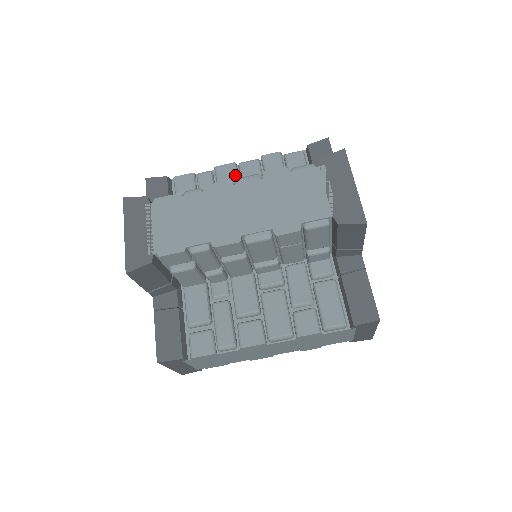
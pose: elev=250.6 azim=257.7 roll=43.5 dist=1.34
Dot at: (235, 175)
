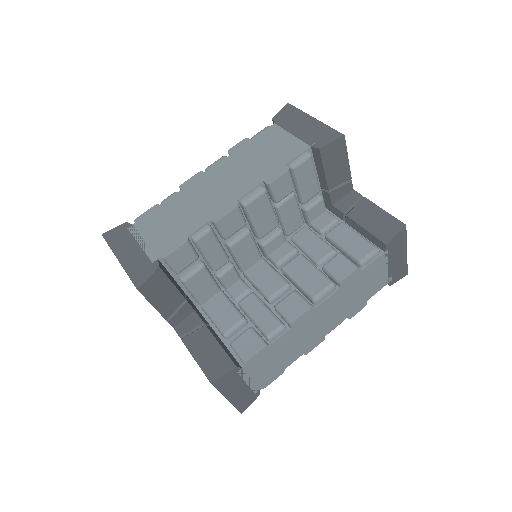
Dot at: occluded
